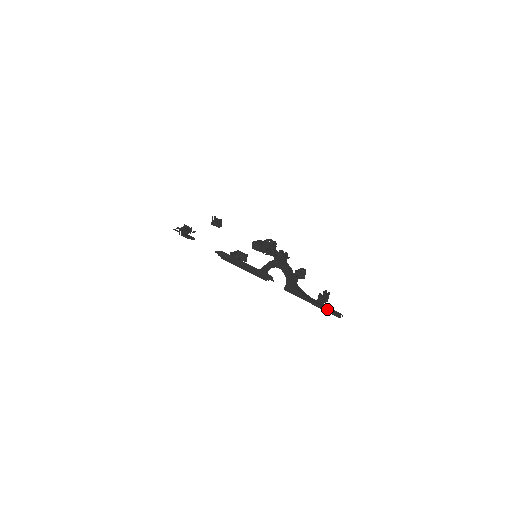
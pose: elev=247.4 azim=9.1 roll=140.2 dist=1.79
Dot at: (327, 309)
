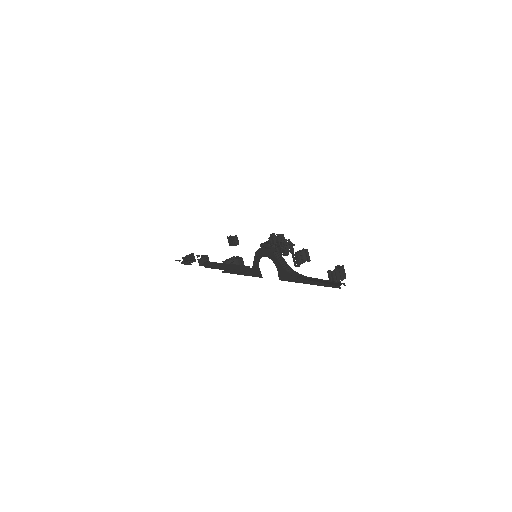
Dot at: (324, 283)
